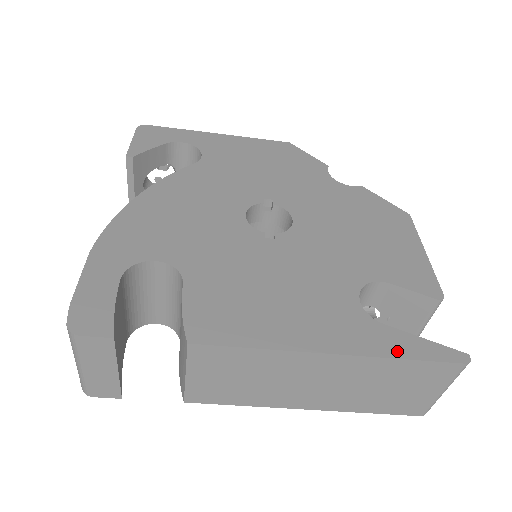
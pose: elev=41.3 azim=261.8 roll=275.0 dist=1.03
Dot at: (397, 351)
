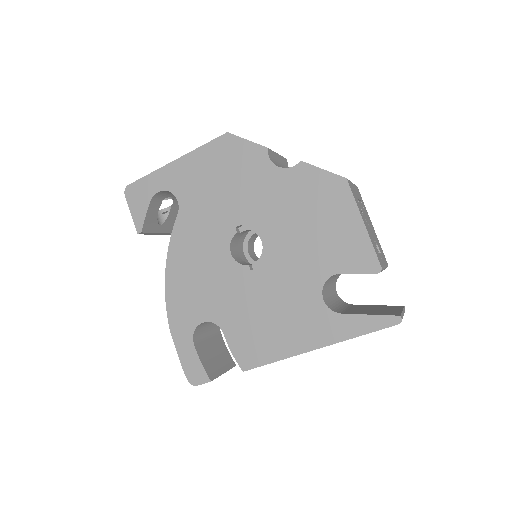
Dot at: (353, 332)
